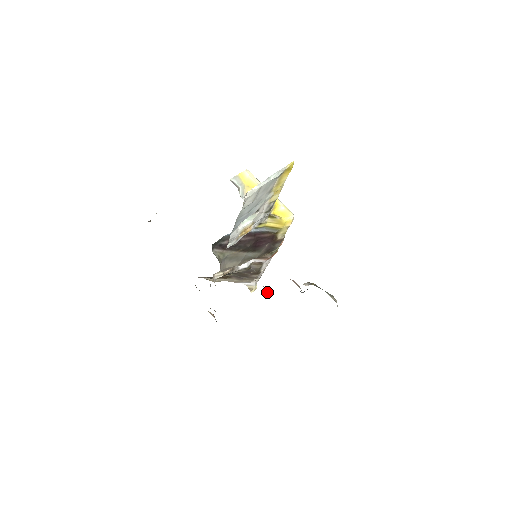
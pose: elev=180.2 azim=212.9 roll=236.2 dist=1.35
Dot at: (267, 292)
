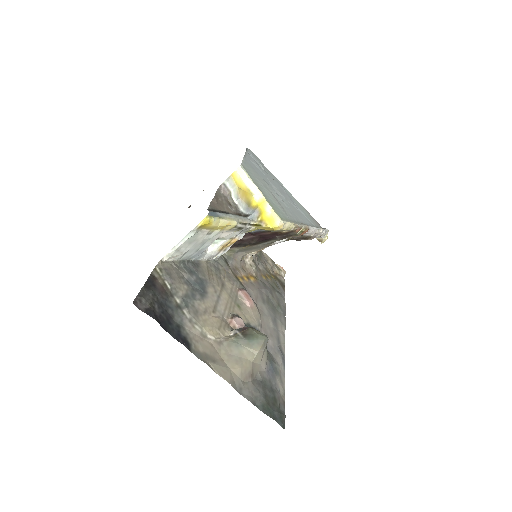
Dot at: (248, 304)
